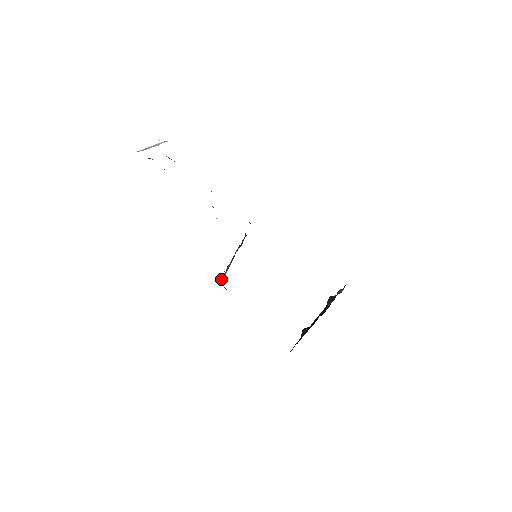
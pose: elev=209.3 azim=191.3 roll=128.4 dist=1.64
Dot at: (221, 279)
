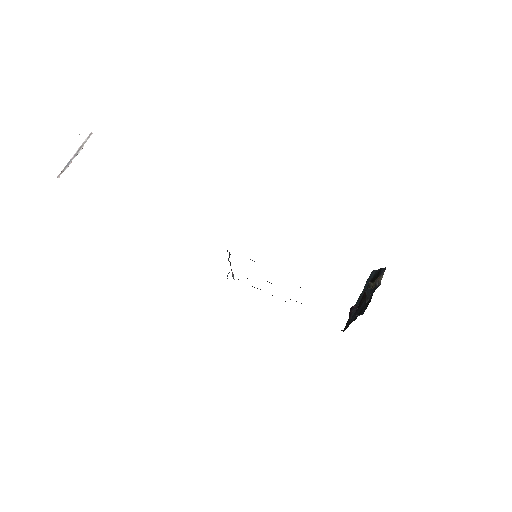
Dot at: occluded
